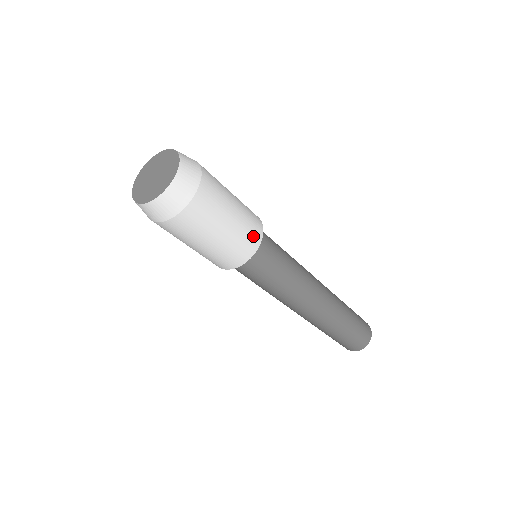
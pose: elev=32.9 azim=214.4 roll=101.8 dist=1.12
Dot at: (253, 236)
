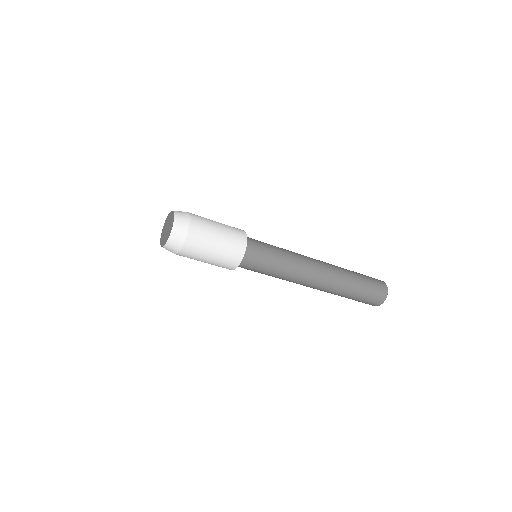
Dot at: (239, 238)
